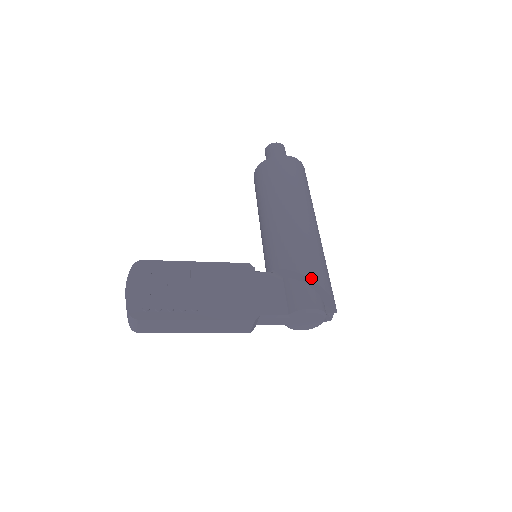
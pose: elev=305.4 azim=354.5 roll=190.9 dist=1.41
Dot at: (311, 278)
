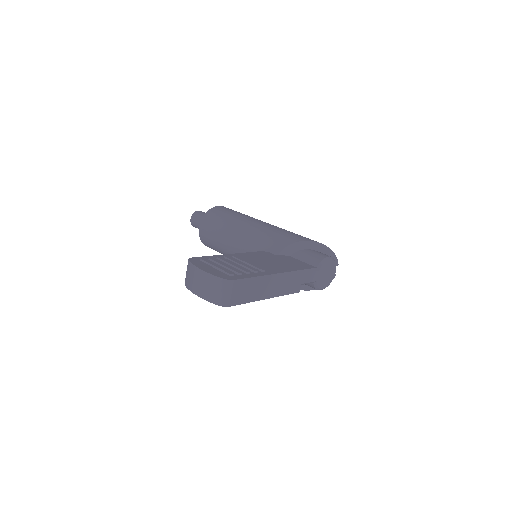
Dot at: (313, 241)
